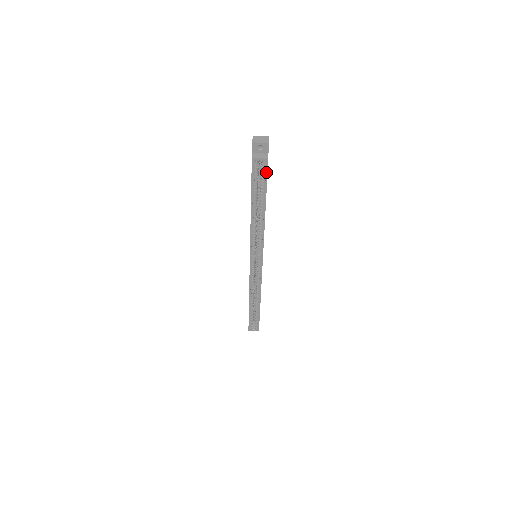
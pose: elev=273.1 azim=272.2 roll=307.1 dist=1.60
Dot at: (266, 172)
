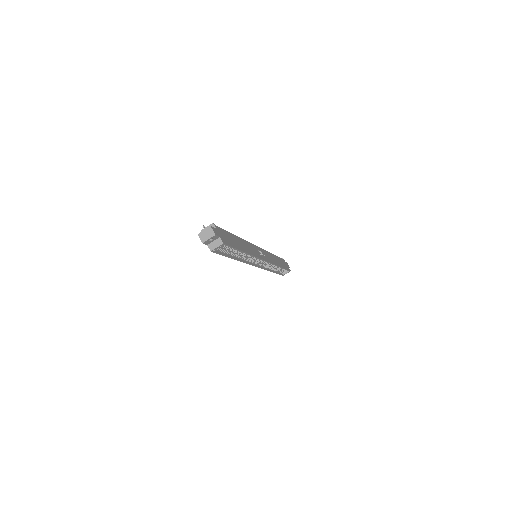
Dot at: (228, 246)
